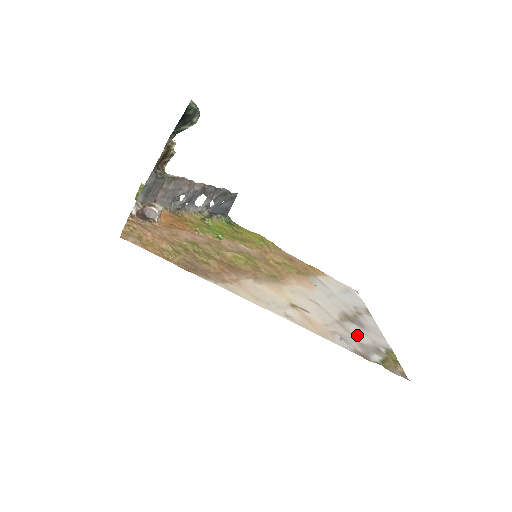
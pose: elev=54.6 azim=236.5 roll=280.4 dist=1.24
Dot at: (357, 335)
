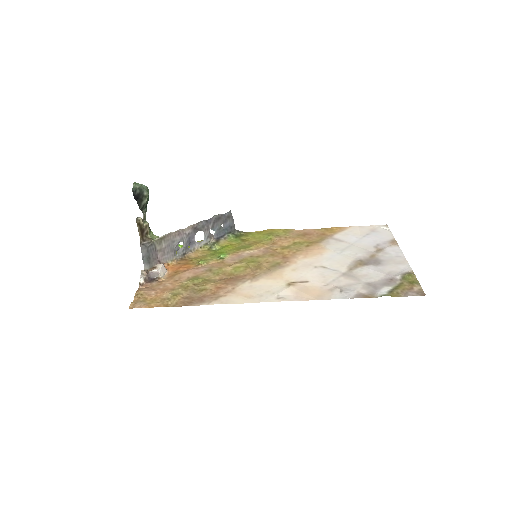
Dot at: (366, 277)
